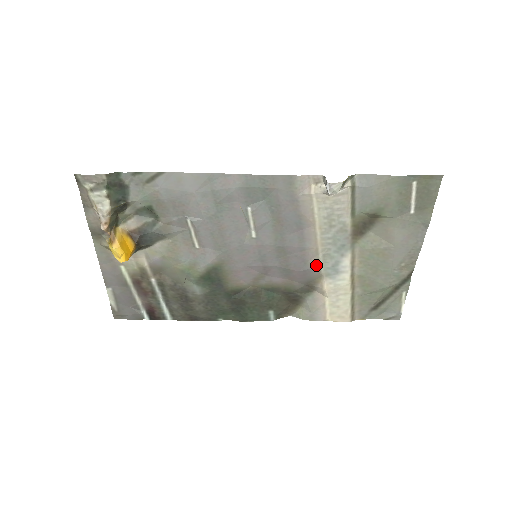
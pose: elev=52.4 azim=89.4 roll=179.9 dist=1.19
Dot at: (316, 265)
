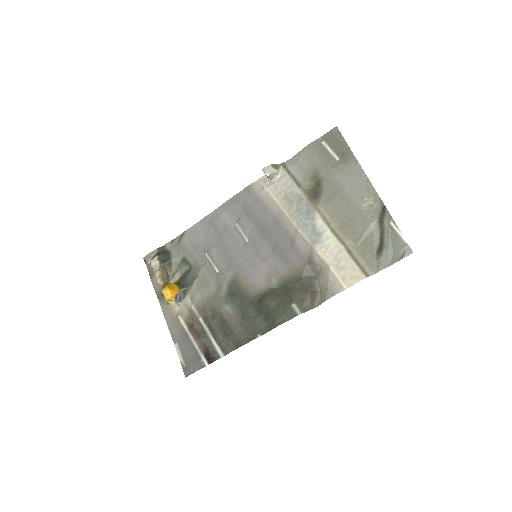
Dot at: (299, 237)
